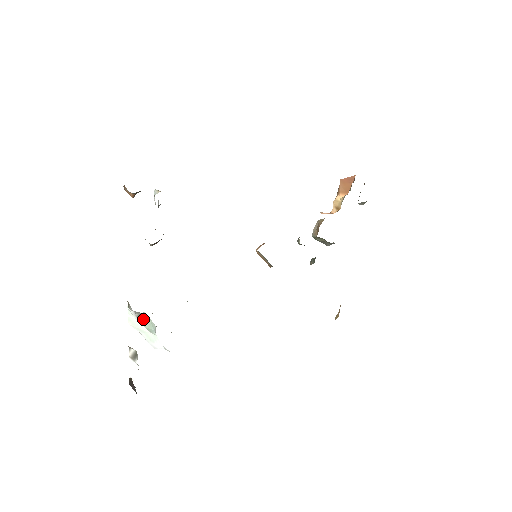
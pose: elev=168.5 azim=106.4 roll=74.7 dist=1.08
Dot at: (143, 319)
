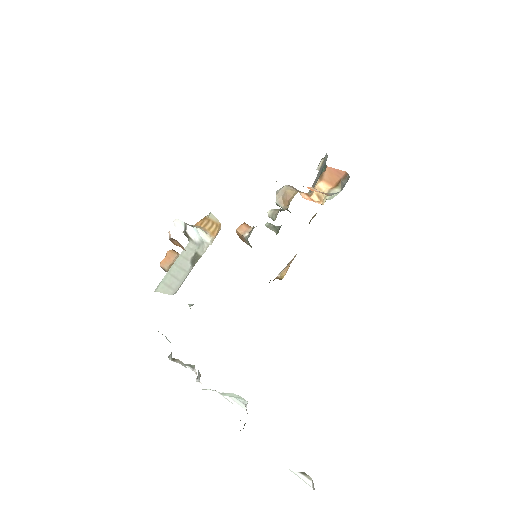
Dot at: (228, 394)
